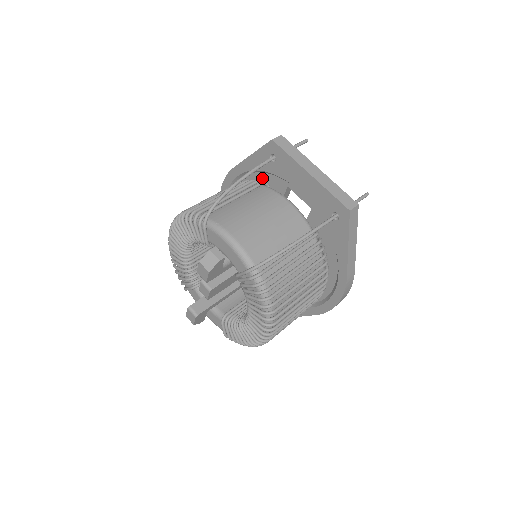
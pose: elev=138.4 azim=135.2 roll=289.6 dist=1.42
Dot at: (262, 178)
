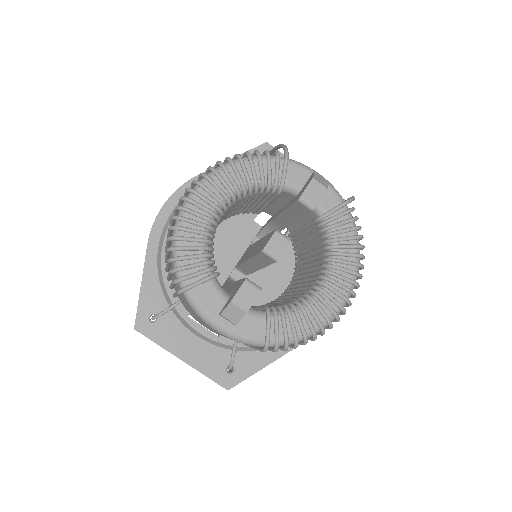
Dot at: occluded
